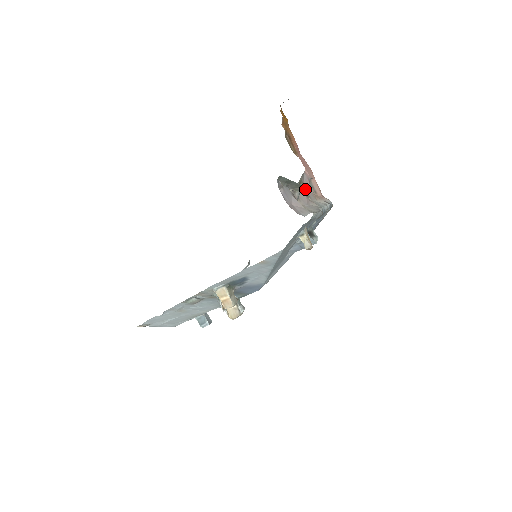
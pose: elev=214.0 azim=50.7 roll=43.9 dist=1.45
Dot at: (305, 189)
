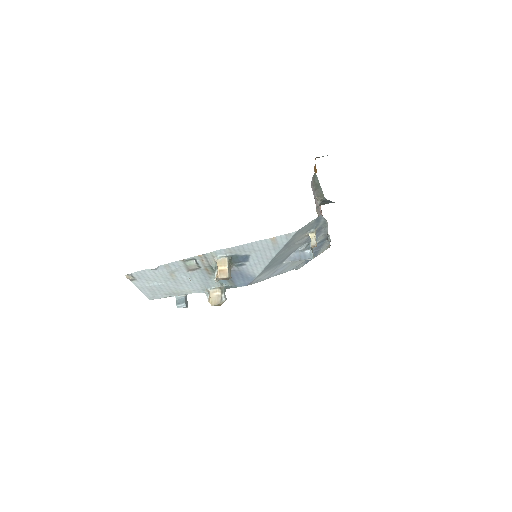
Dot at: occluded
